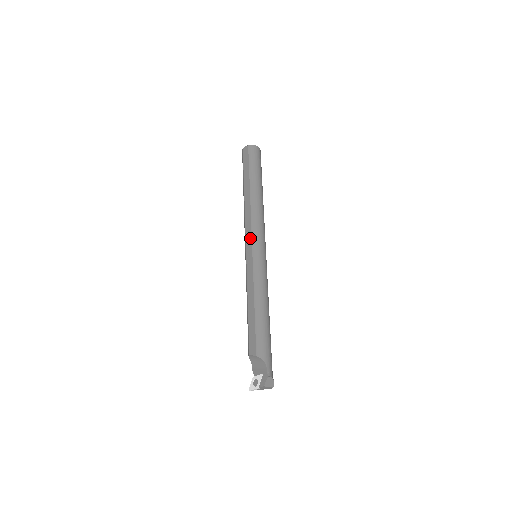
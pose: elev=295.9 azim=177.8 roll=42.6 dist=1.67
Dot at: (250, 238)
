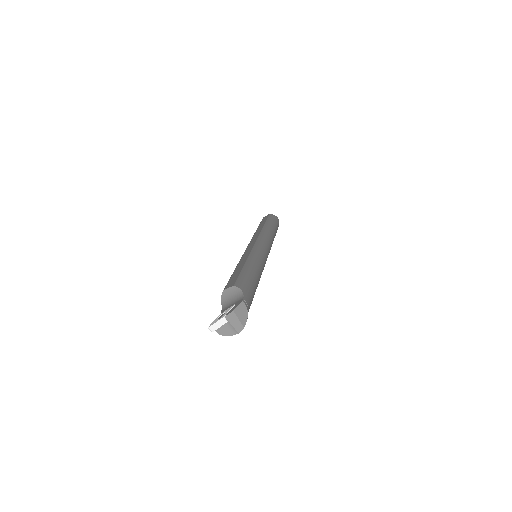
Dot at: (254, 240)
